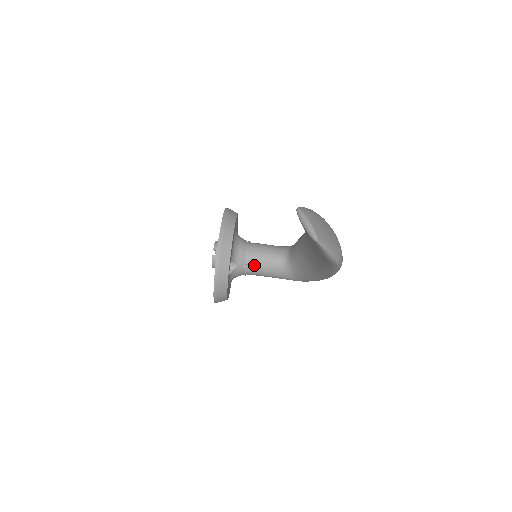
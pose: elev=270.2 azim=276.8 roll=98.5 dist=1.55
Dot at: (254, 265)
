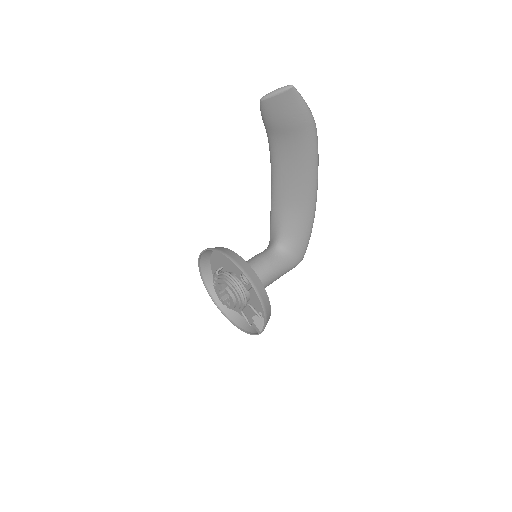
Dot at: (261, 269)
